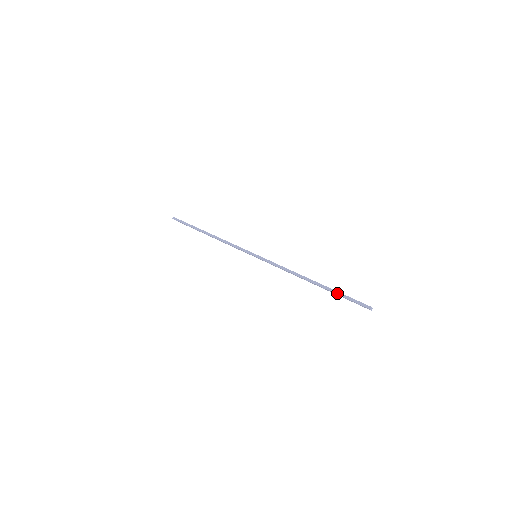
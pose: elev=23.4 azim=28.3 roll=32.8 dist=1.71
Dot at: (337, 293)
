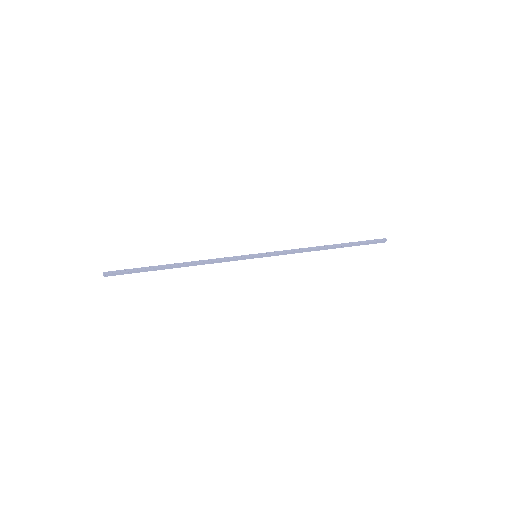
Dot at: (356, 243)
